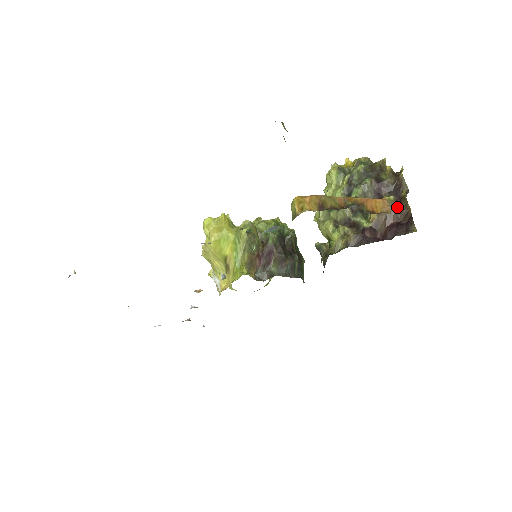
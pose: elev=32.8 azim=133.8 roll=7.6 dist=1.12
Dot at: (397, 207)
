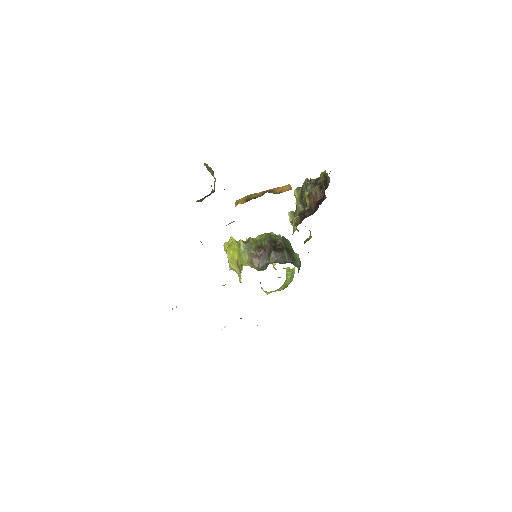
Dot at: (319, 191)
